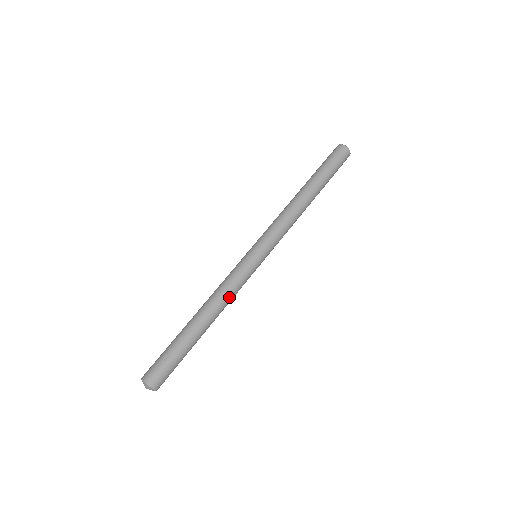
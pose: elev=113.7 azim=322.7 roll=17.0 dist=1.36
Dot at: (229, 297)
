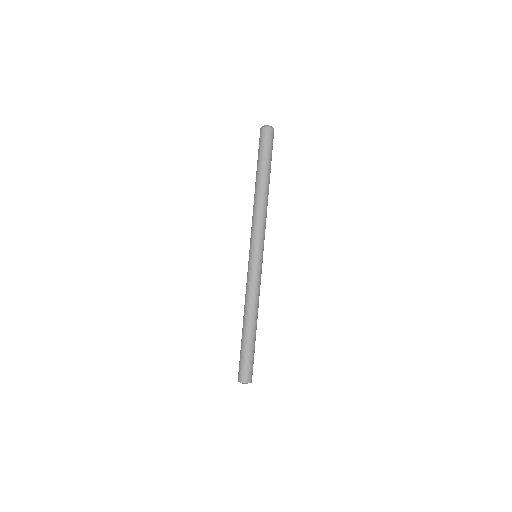
Dot at: (252, 297)
